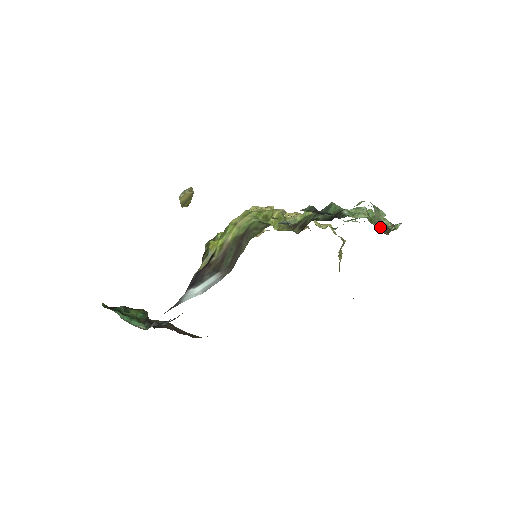
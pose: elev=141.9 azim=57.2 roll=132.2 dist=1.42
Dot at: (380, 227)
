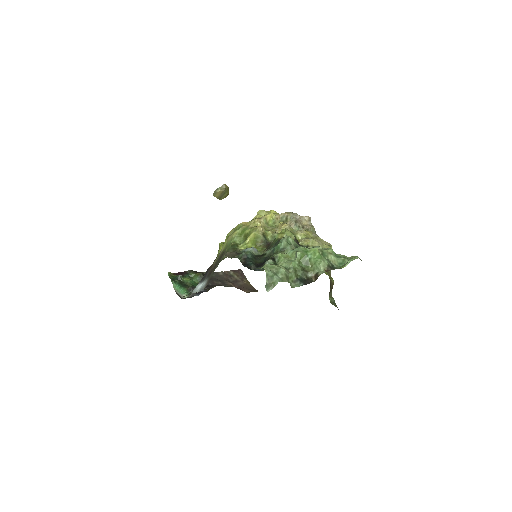
Dot at: (311, 272)
